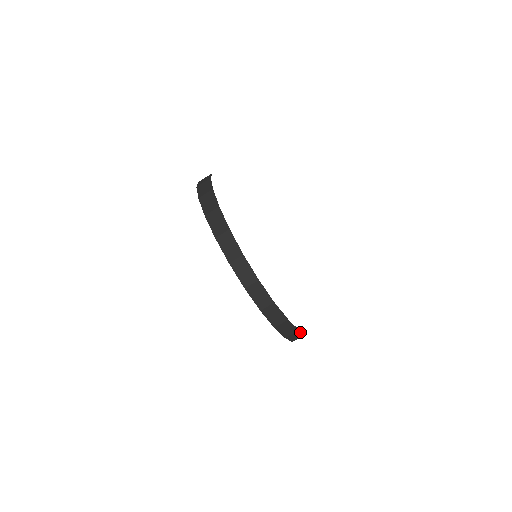
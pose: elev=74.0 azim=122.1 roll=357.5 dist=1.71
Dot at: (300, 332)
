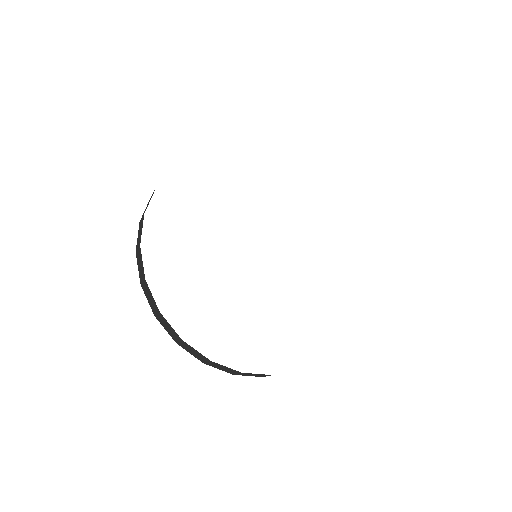
Dot at: occluded
